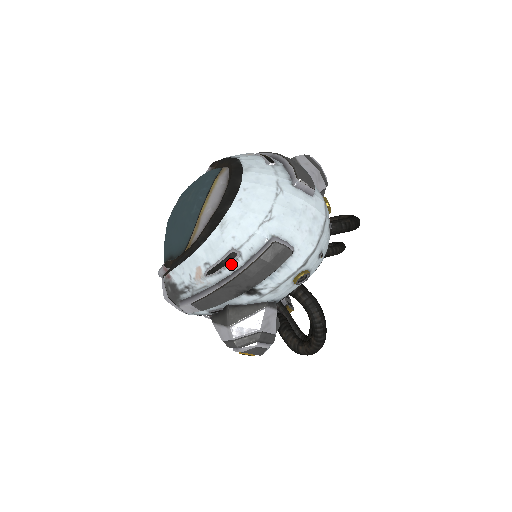
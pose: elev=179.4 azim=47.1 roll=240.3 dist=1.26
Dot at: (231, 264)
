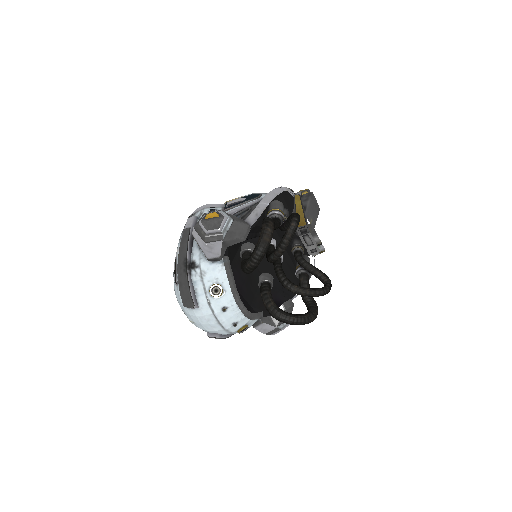
Dot at: occluded
